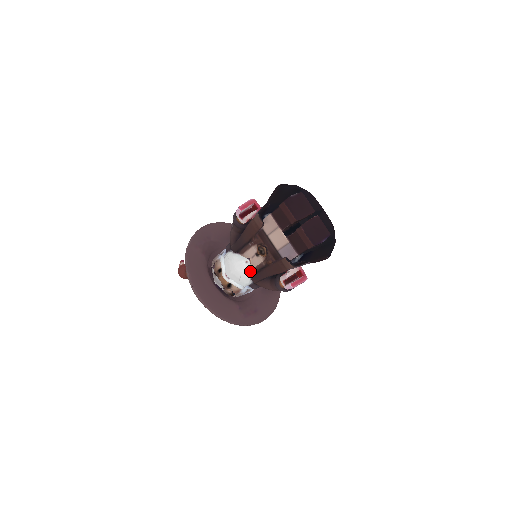
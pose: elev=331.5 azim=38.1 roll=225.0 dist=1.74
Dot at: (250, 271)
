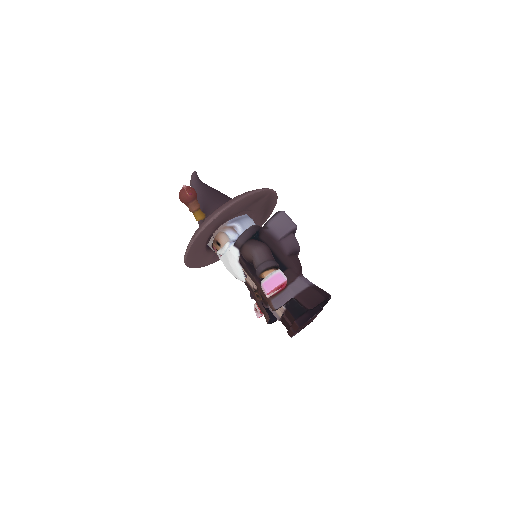
Dot at: occluded
